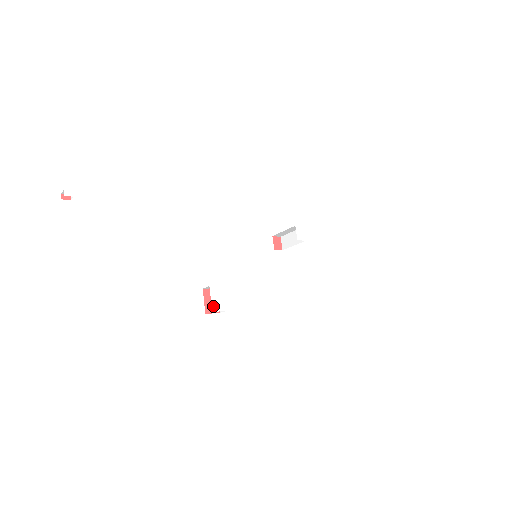
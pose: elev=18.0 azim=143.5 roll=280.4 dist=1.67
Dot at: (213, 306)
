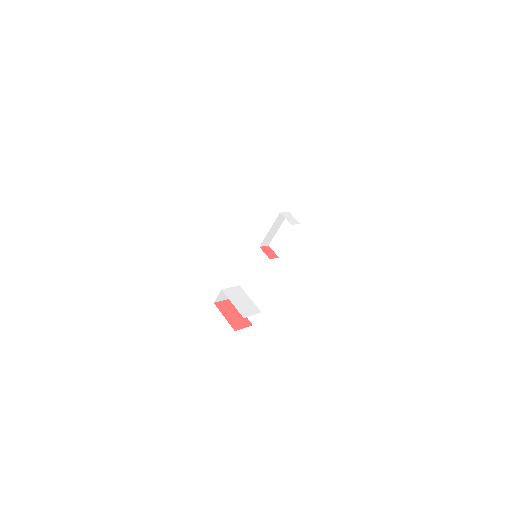
Dot at: (240, 311)
